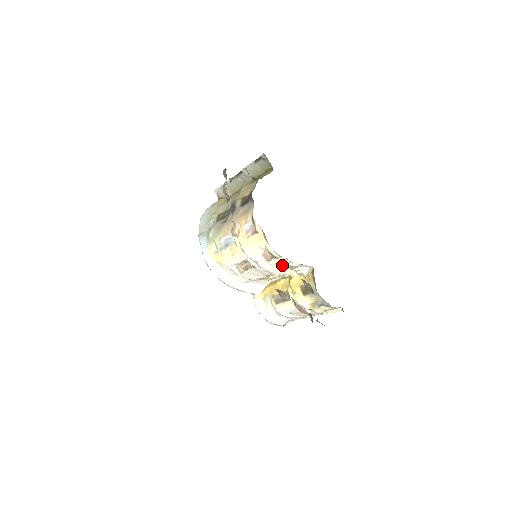
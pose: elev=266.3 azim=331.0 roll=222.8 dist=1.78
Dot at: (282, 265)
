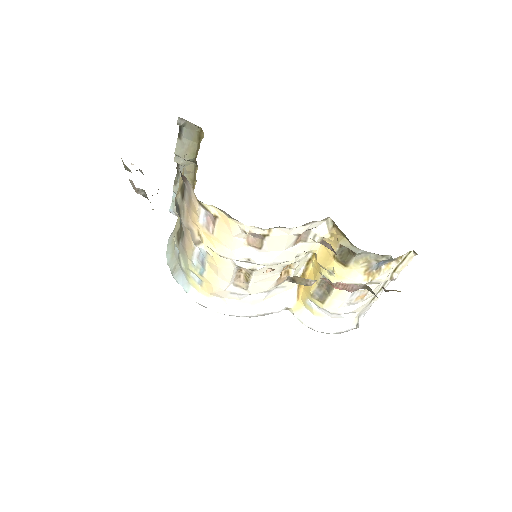
Dot at: (284, 242)
